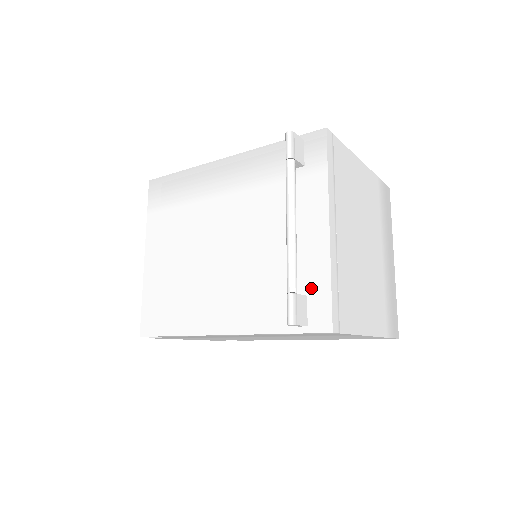
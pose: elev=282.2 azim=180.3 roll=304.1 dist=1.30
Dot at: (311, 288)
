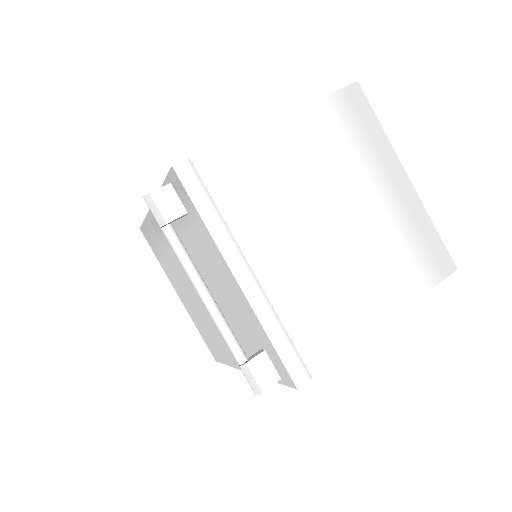
Dot at: (262, 343)
